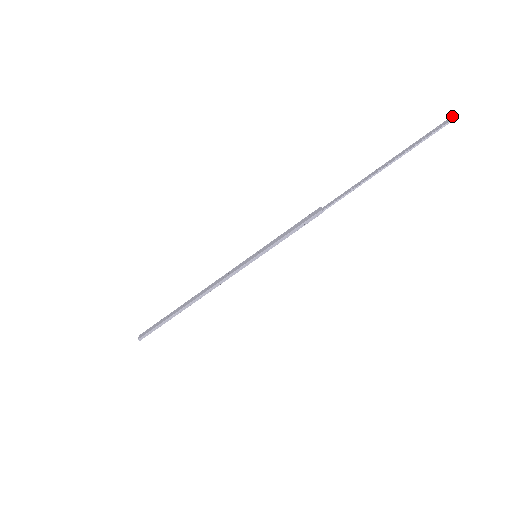
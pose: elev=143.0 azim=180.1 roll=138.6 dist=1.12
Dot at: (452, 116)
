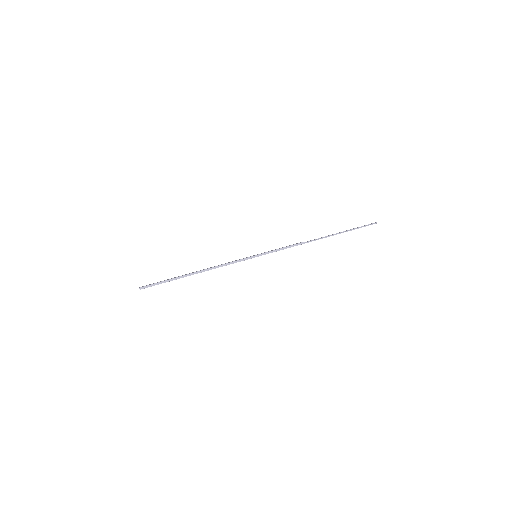
Dot at: occluded
